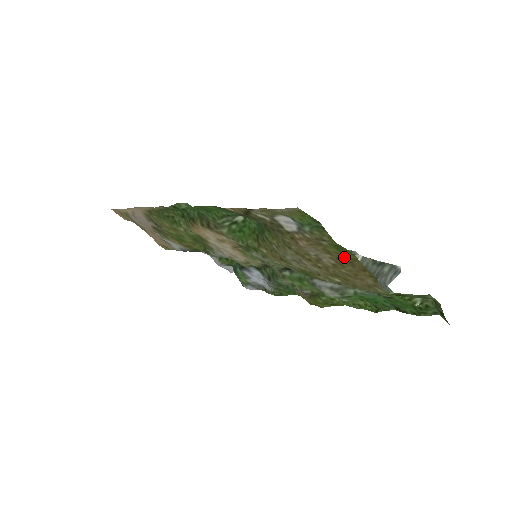
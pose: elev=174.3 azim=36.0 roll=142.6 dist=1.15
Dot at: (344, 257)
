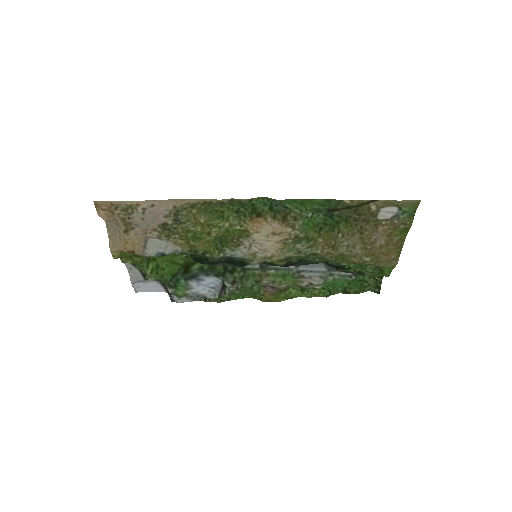
Dot at: (397, 238)
